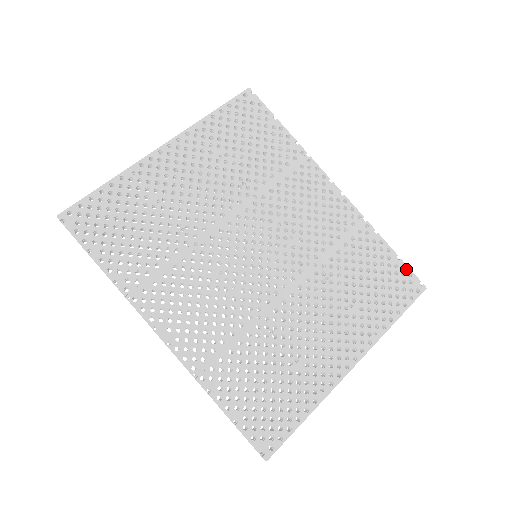
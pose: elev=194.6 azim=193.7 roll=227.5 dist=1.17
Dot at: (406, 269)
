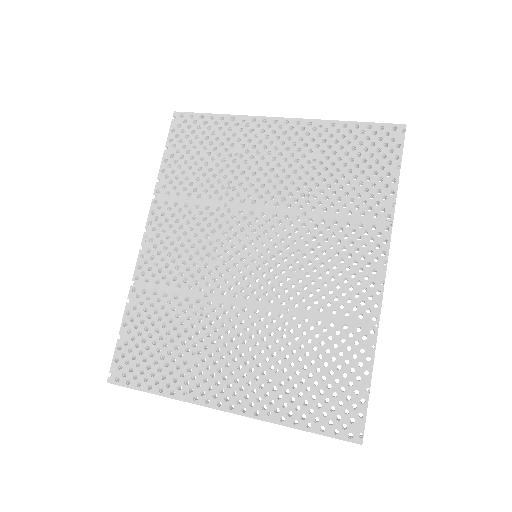
Dot at: (363, 406)
